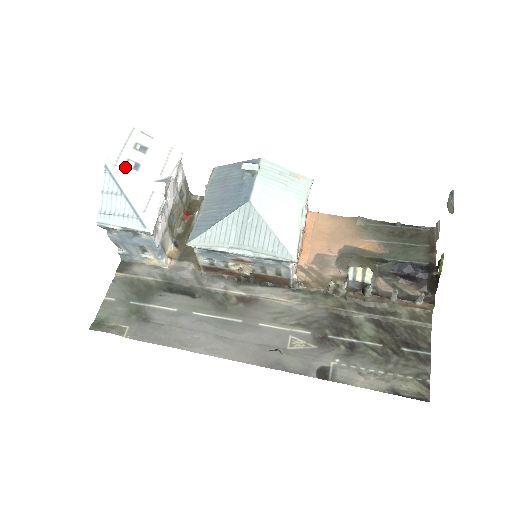
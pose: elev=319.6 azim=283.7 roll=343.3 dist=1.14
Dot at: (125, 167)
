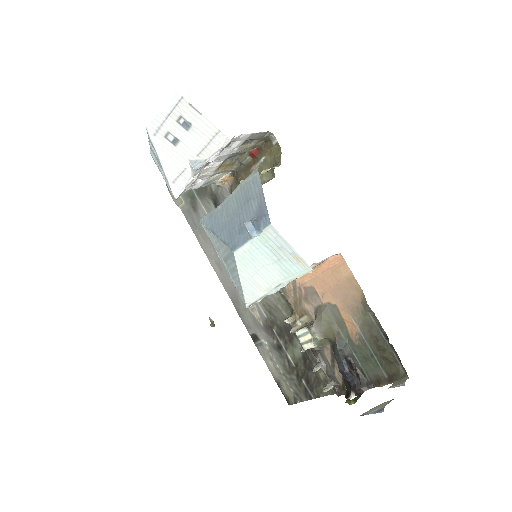
Dot at: (164, 139)
